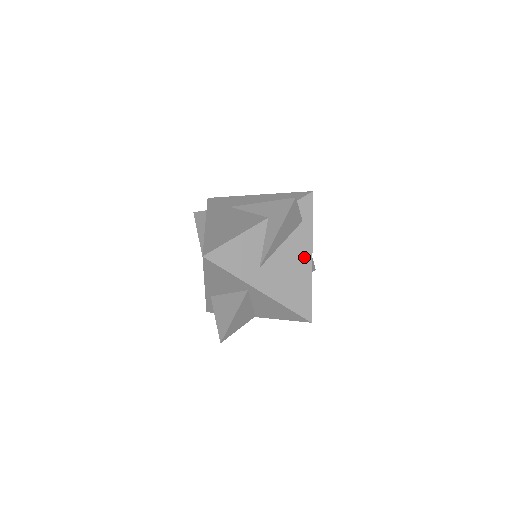
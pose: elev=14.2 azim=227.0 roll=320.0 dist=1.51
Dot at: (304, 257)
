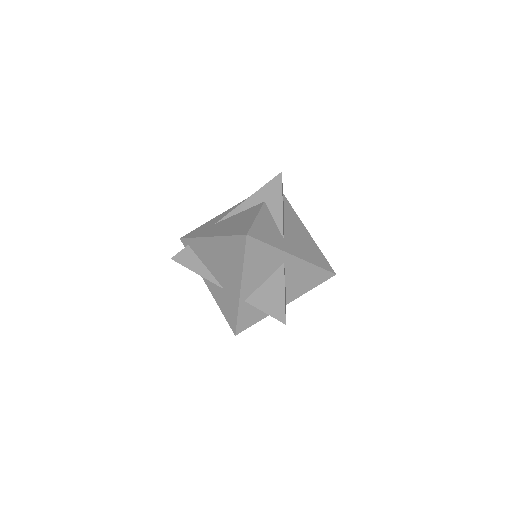
Dot at: (301, 227)
